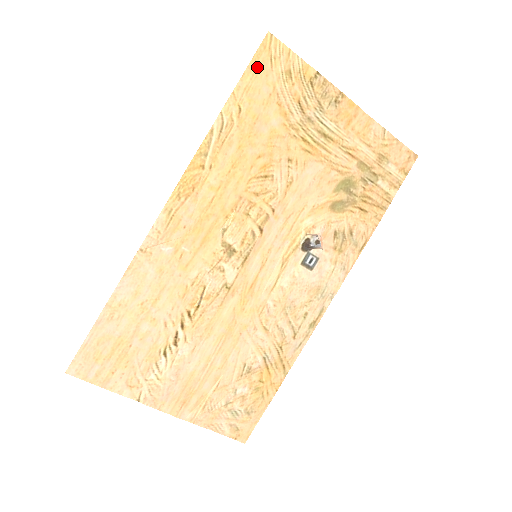
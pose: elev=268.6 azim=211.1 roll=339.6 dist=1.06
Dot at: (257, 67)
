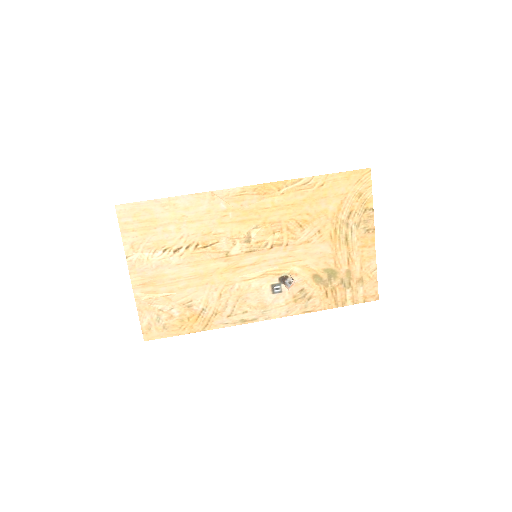
Dot at: (350, 176)
